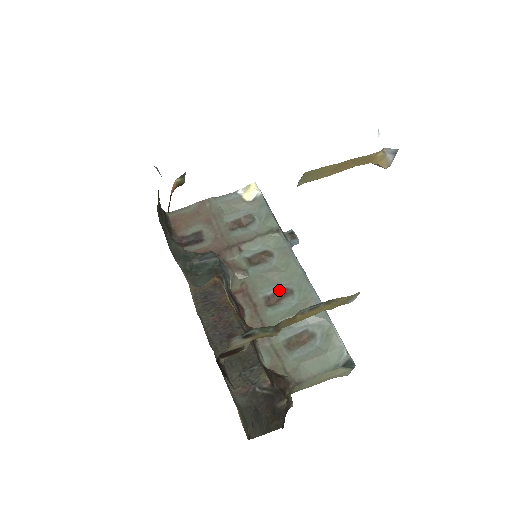
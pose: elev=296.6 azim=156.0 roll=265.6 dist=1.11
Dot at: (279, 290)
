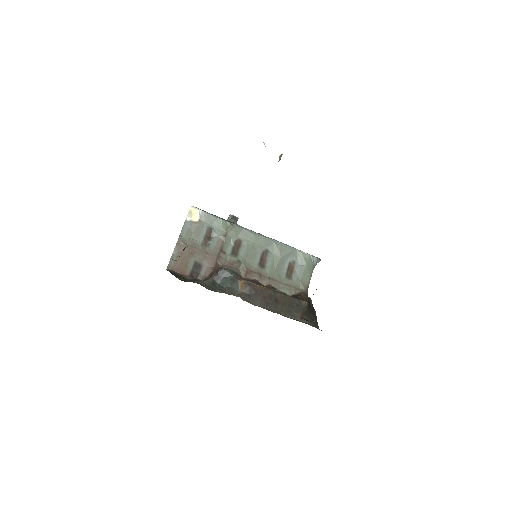
Dot at: (261, 255)
